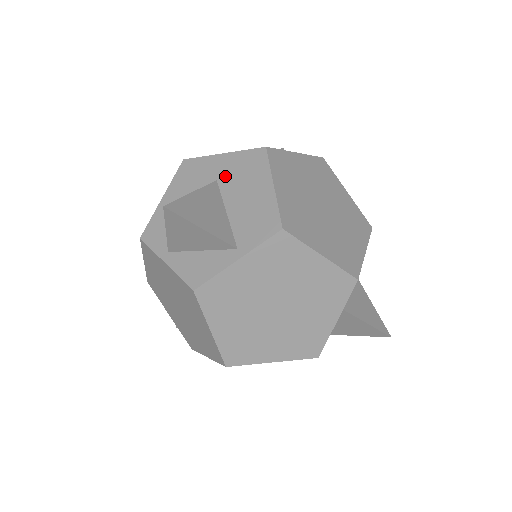
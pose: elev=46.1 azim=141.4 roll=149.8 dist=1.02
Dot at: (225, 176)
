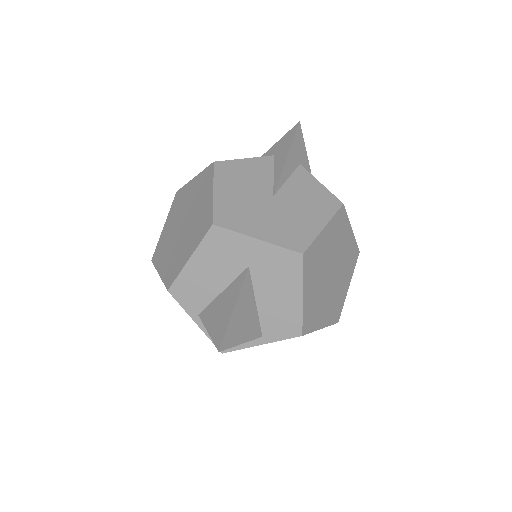
Dot at: (258, 266)
